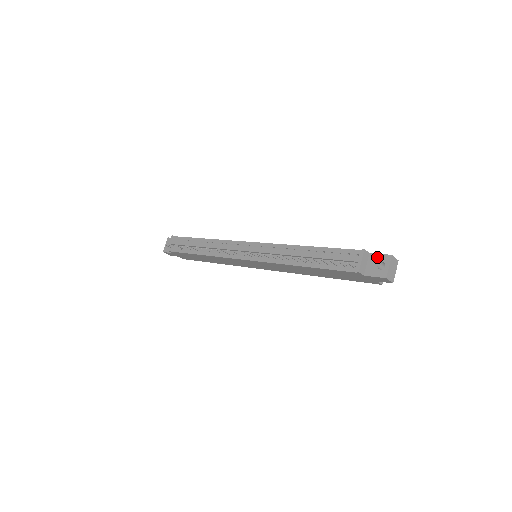
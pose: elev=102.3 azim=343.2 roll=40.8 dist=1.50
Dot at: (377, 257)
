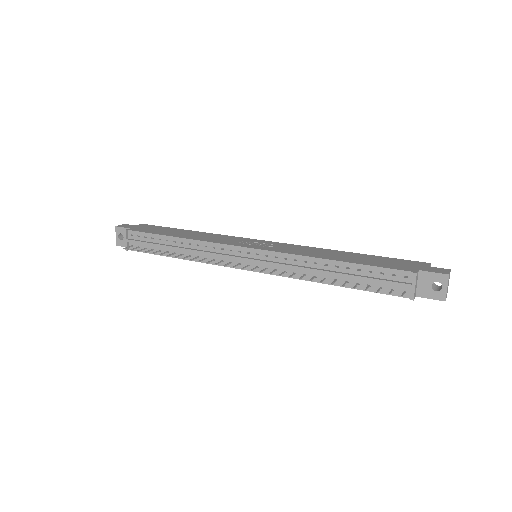
Dot at: (430, 276)
